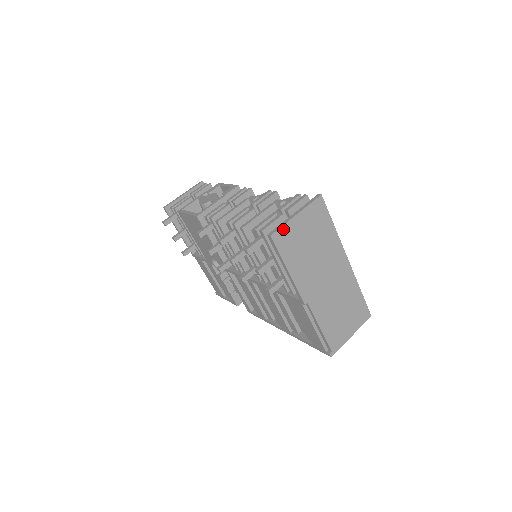
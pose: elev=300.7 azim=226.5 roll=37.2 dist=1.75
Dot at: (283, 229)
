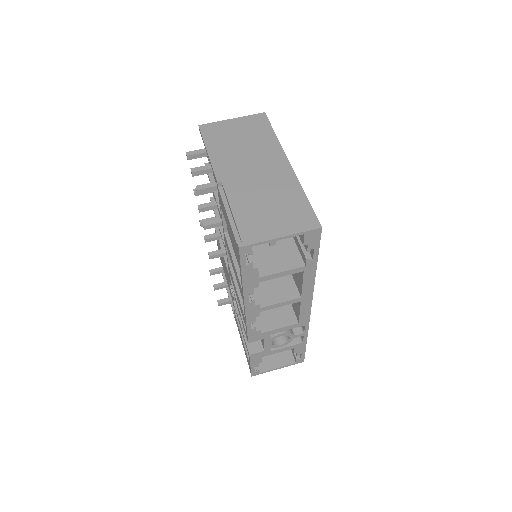
Dot at: (214, 124)
